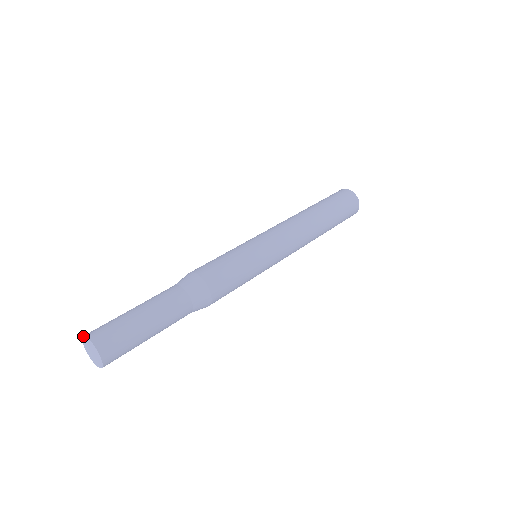
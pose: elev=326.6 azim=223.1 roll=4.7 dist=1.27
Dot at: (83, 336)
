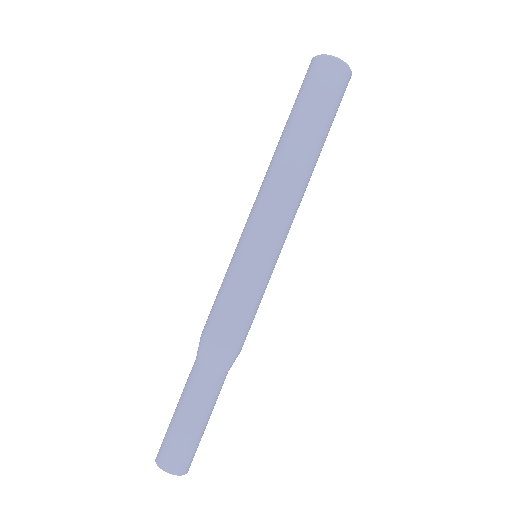
Dot at: occluded
